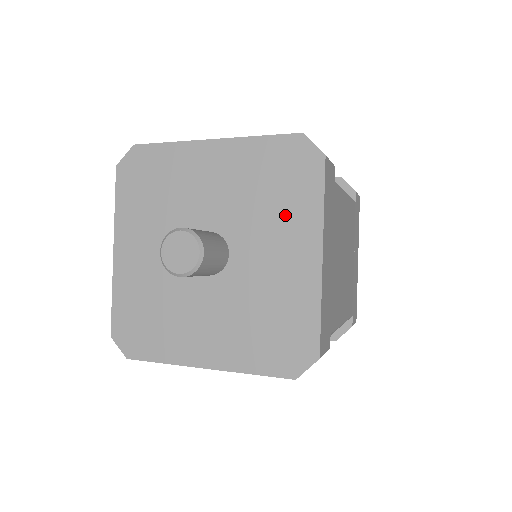
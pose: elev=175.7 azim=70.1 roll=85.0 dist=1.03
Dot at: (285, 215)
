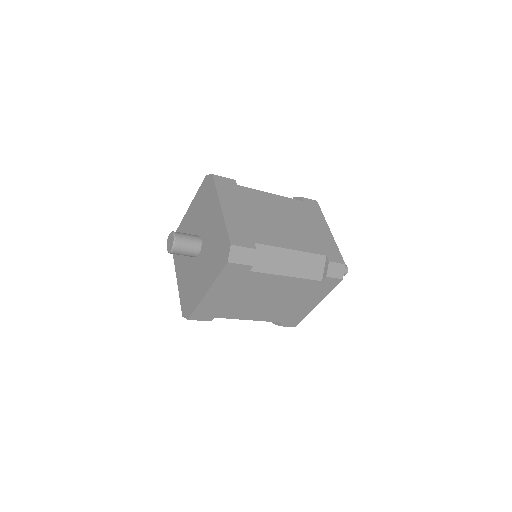
Dot at: (209, 206)
